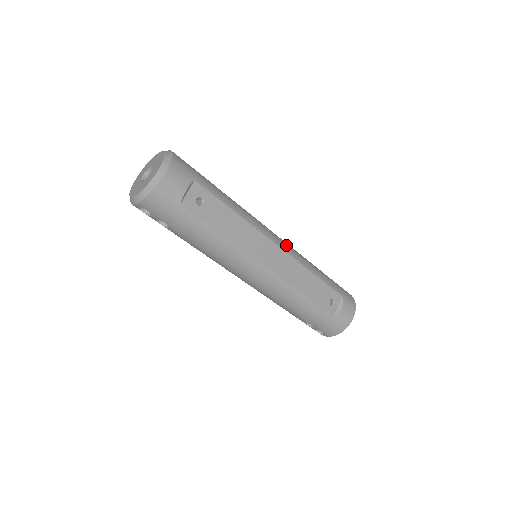
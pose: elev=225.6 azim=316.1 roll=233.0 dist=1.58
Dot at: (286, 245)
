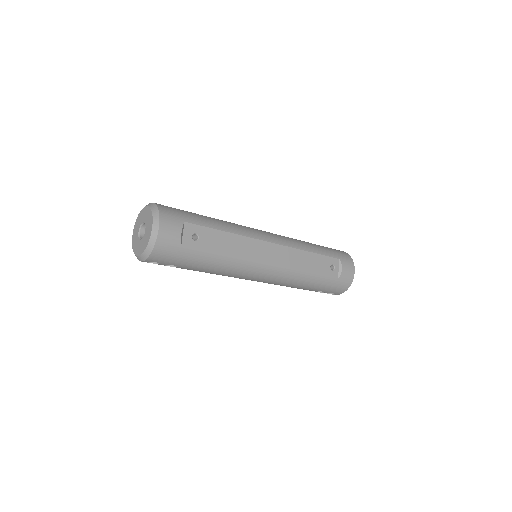
Dot at: (278, 238)
